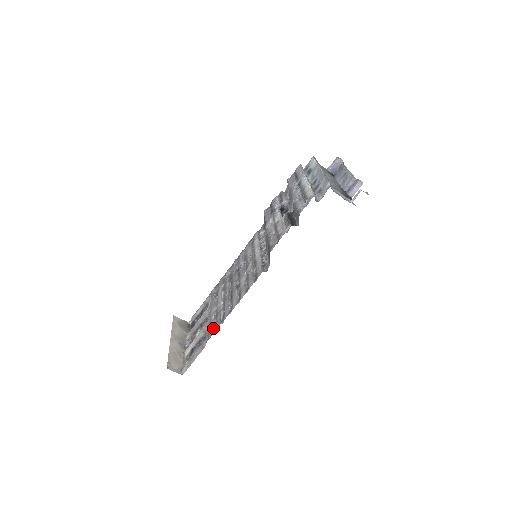
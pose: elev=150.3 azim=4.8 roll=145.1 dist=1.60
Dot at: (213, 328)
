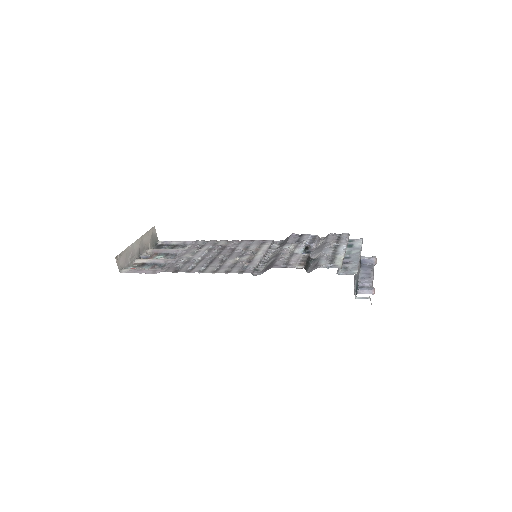
Dot at: (176, 268)
